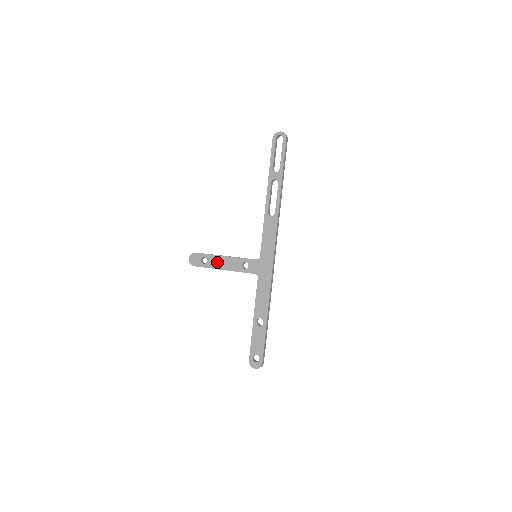
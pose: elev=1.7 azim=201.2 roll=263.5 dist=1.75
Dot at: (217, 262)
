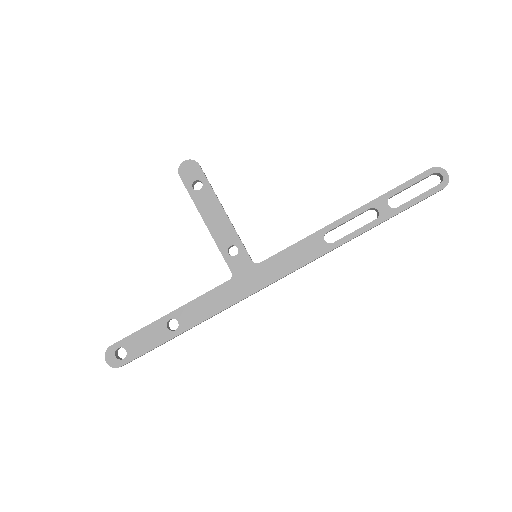
Dot at: (209, 206)
